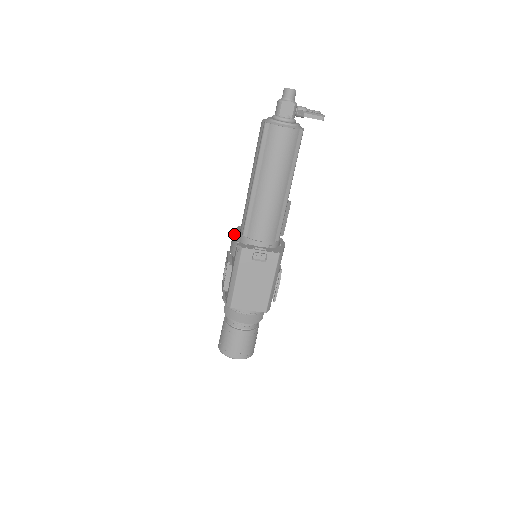
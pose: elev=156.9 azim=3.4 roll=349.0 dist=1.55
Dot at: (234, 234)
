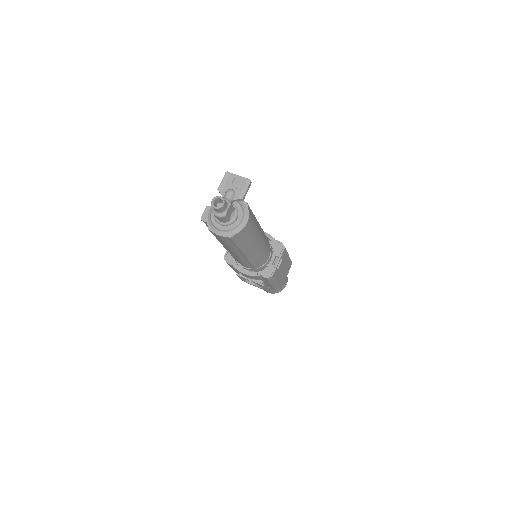
Dot at: (244, 272)
